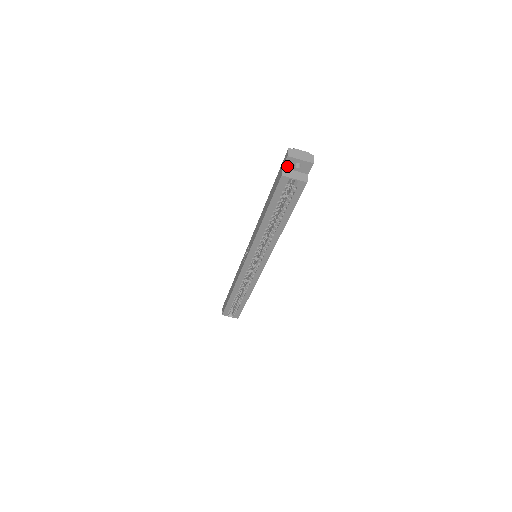
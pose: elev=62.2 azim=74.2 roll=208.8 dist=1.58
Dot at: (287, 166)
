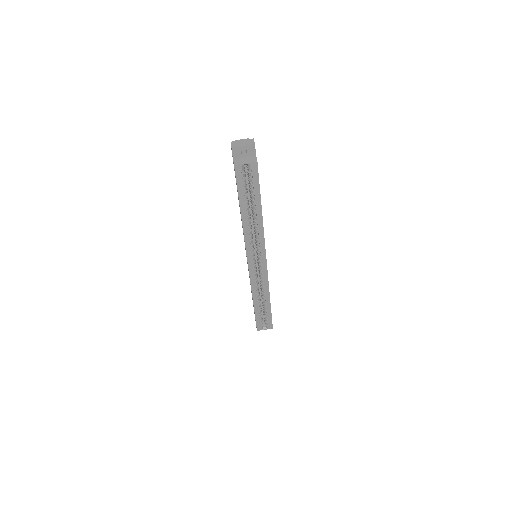
Dot at: (236, 157)
